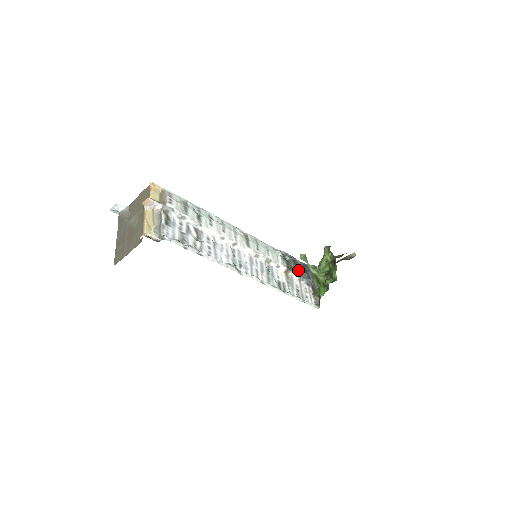
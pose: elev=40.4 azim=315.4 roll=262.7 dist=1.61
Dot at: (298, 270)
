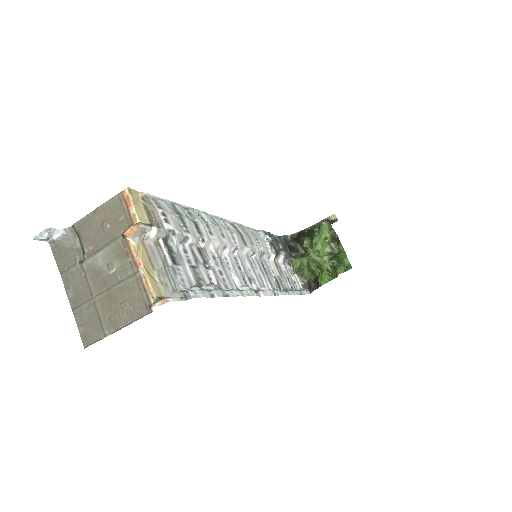
Dot at: (281, 251)
